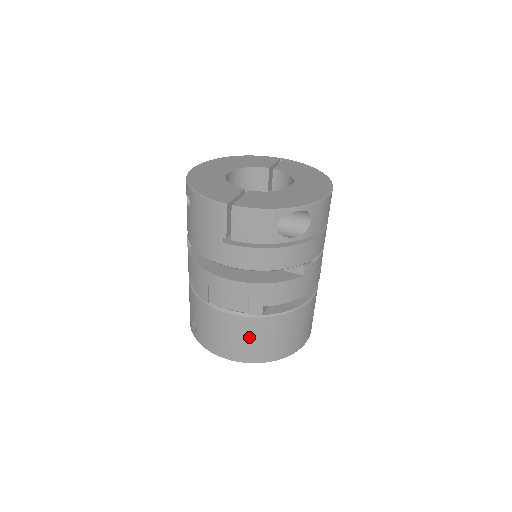
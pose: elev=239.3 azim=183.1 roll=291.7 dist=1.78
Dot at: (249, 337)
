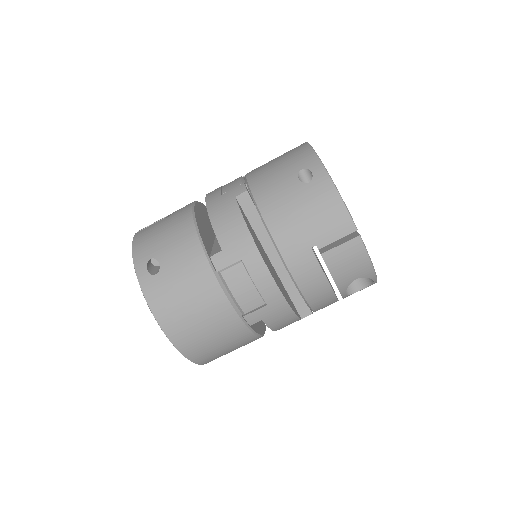
Dot at: (214, 332)
